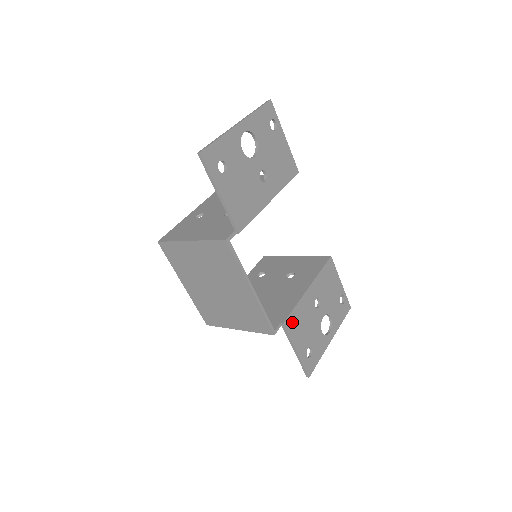
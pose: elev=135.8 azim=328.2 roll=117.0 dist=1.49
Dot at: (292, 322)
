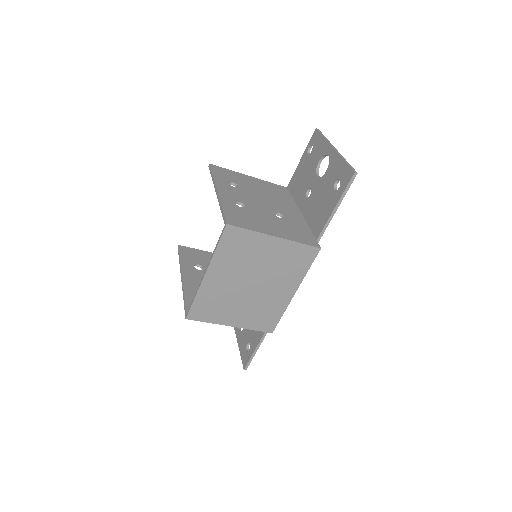
Dot at: occluded
